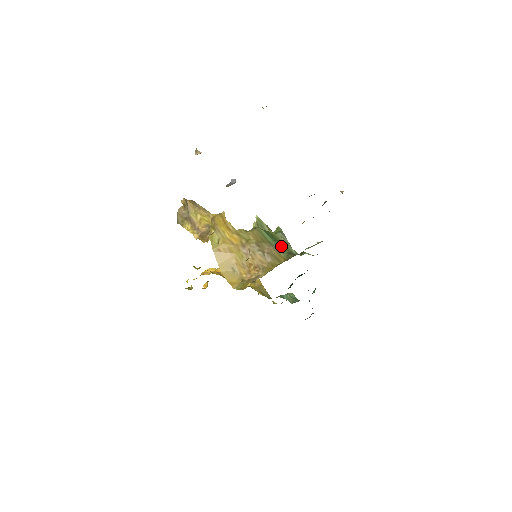
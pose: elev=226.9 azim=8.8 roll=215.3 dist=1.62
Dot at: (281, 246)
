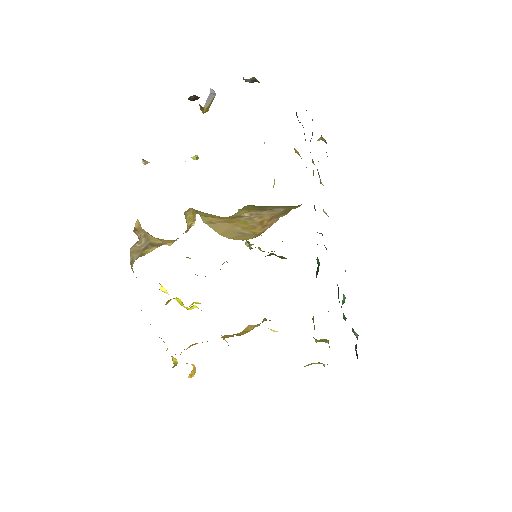
Dot at: occluded
